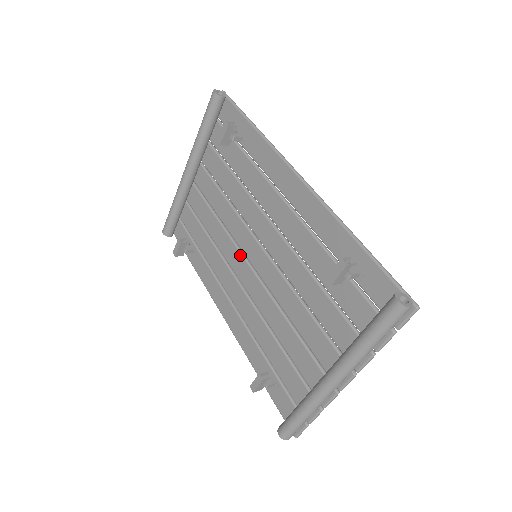
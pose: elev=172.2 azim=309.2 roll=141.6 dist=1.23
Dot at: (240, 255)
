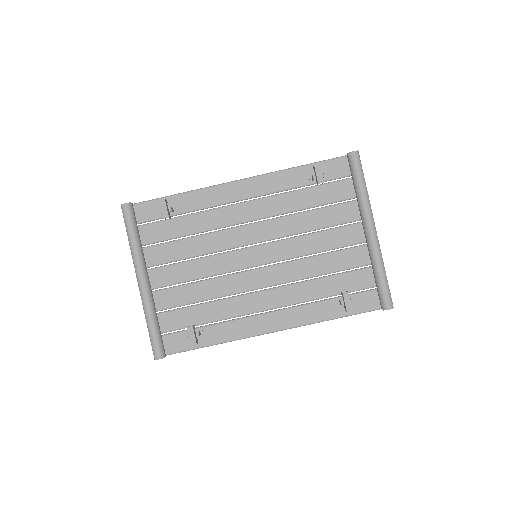
Dot at: (244, 273)
